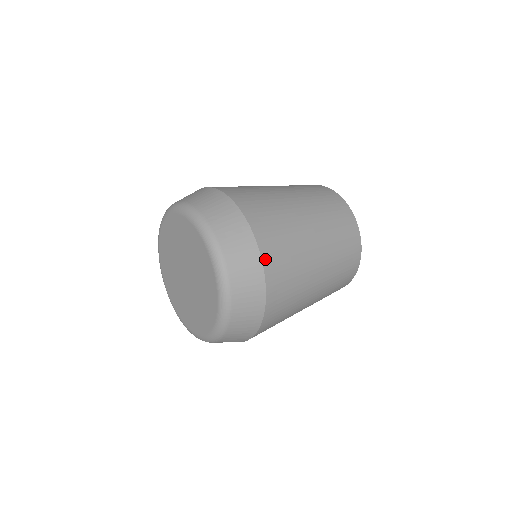
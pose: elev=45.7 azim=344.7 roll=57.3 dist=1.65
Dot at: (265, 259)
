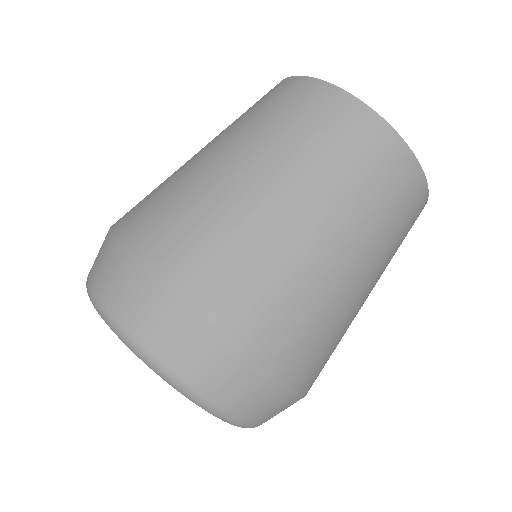
Dot at: (227, 326)
